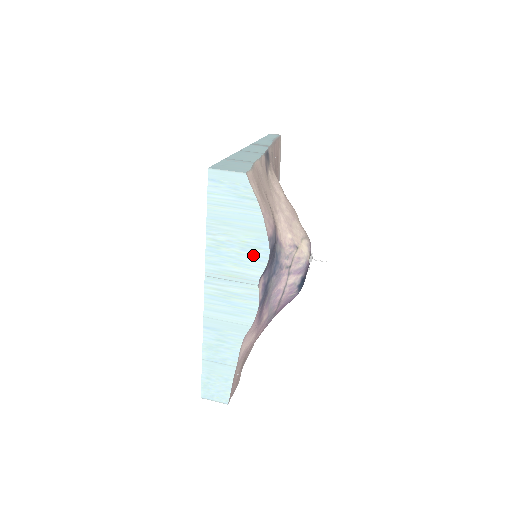
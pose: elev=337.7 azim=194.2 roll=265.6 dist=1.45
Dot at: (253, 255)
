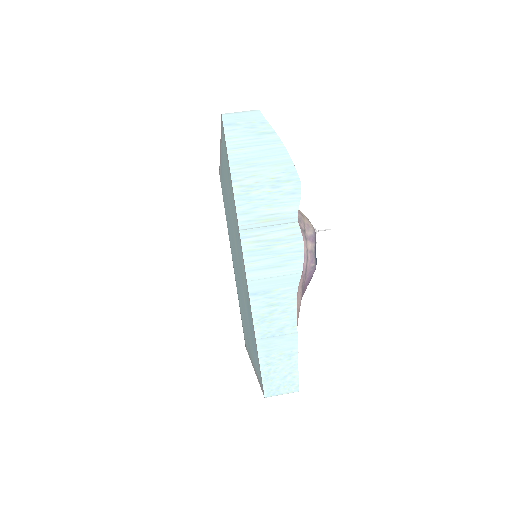
Dot at: (285, 190)
